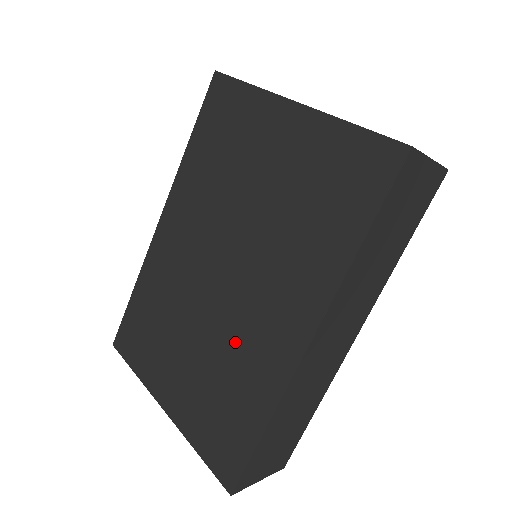
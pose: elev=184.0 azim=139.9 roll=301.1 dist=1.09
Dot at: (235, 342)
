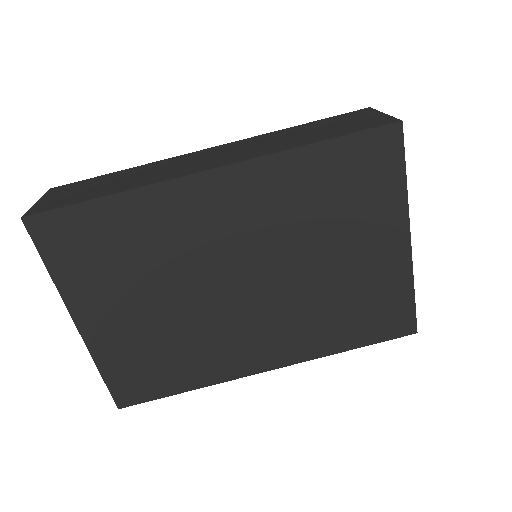
Dot at: (210, 334)
